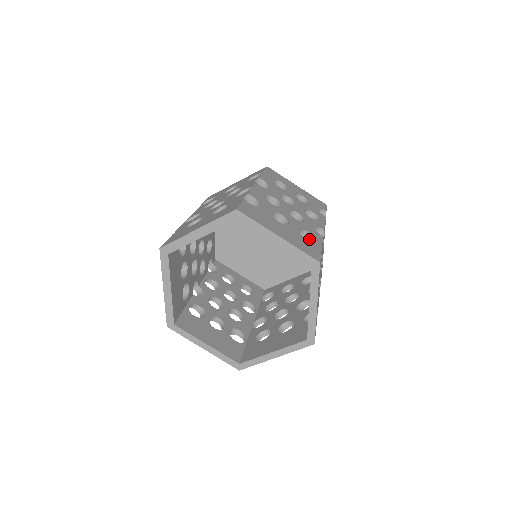
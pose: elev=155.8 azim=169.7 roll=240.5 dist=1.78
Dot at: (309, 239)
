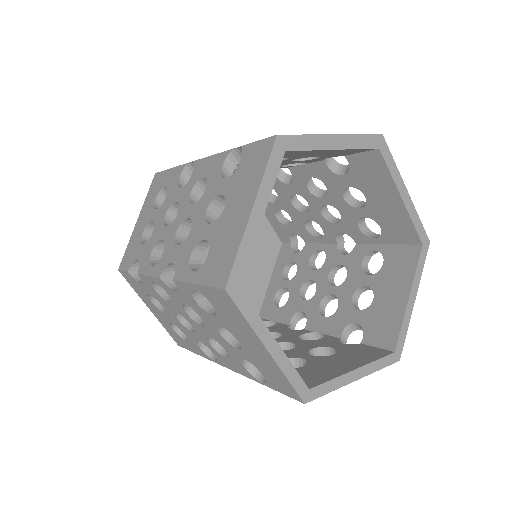
Dot at: (367, 233)
